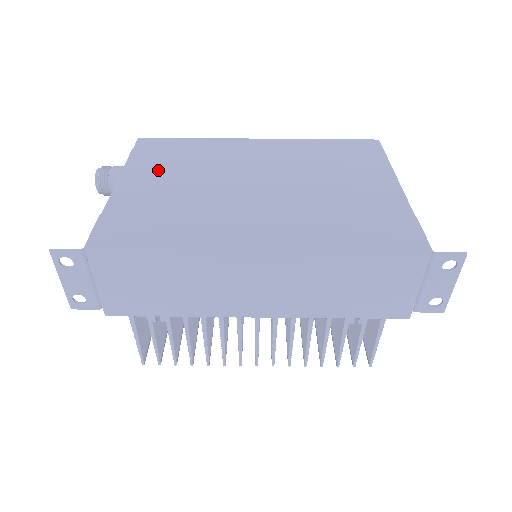
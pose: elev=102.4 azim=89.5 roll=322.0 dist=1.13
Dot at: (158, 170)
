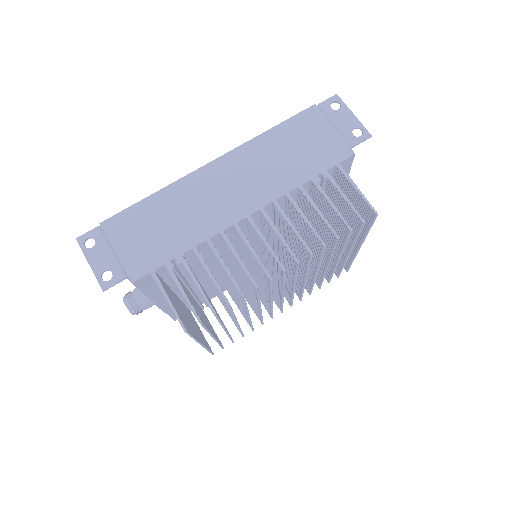
Dot at: occluded
